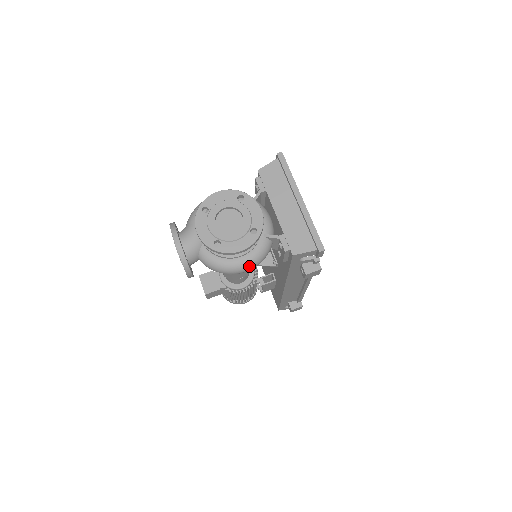
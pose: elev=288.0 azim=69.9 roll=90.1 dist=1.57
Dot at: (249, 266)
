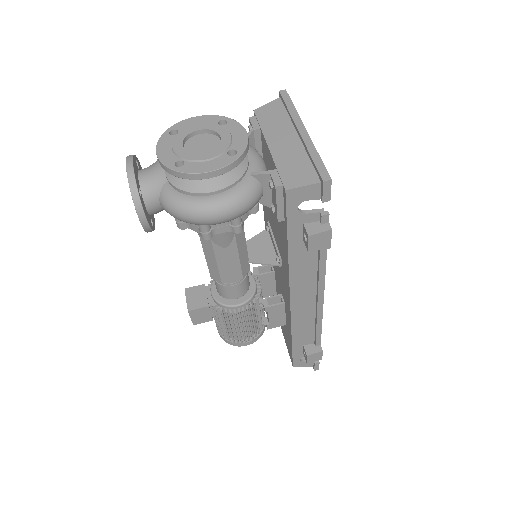
Dot at: (225, 209)
